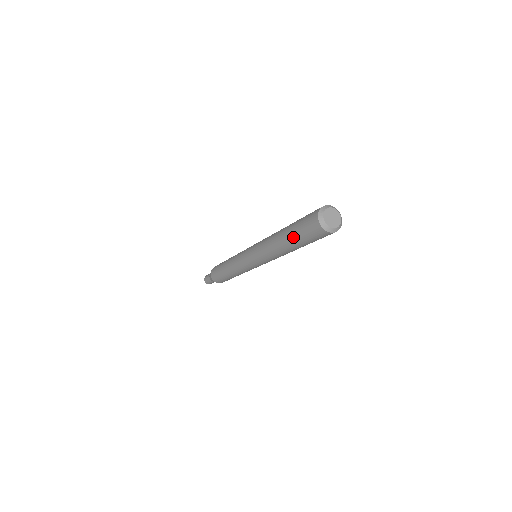
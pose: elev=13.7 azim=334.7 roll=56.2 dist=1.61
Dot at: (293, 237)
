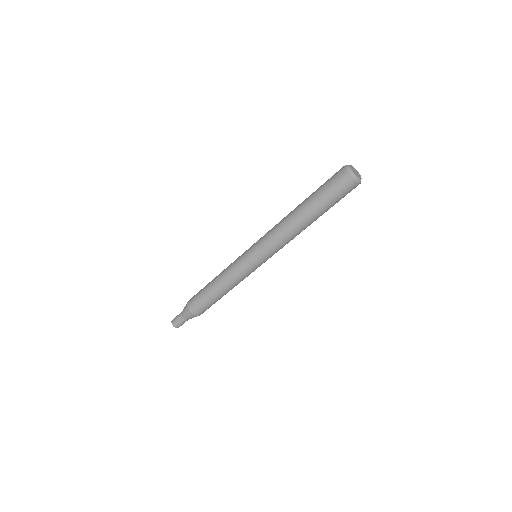
Dot at: (317, 202)
